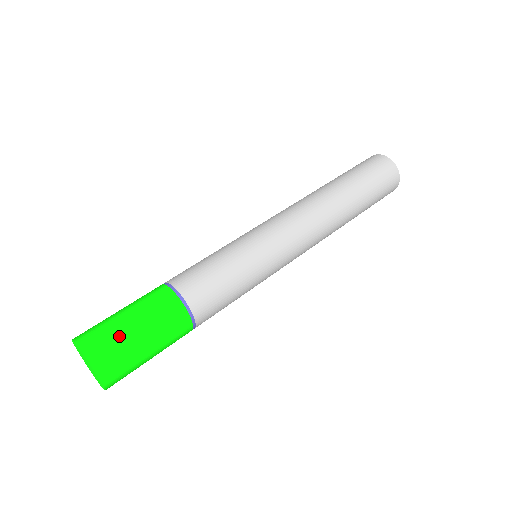
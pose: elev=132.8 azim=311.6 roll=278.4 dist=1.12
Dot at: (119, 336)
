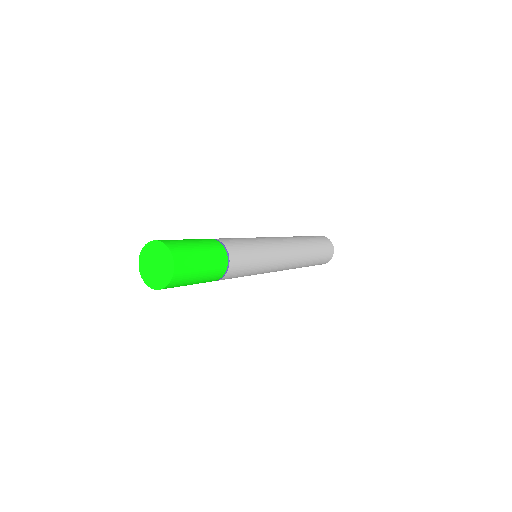
Dot at: (182, 241)
